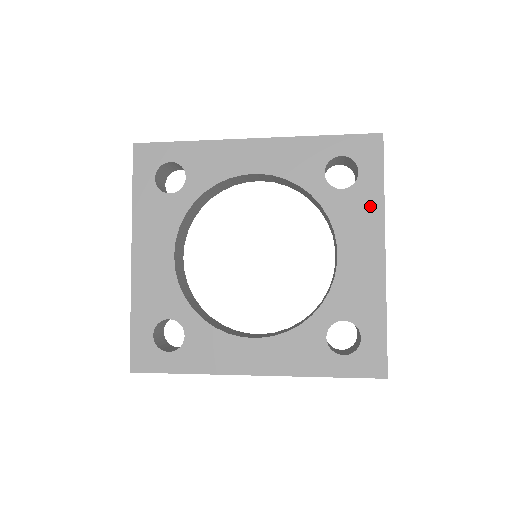
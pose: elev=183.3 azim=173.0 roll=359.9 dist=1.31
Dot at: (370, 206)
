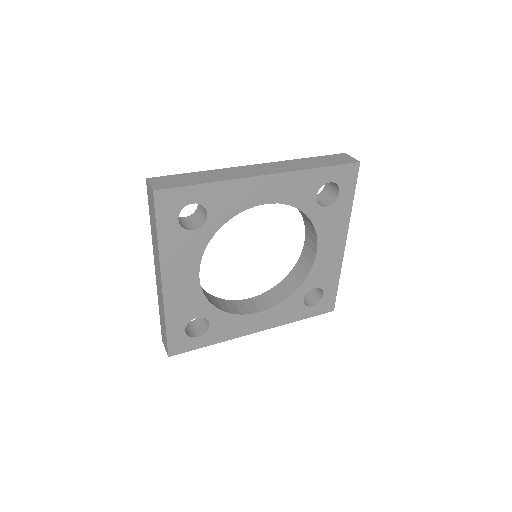
Dot at: (342, 216)
